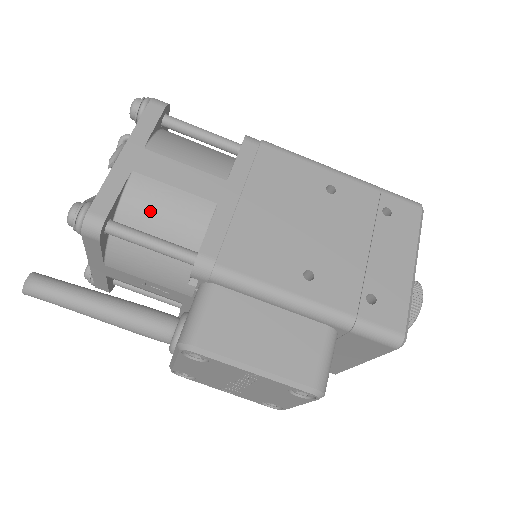
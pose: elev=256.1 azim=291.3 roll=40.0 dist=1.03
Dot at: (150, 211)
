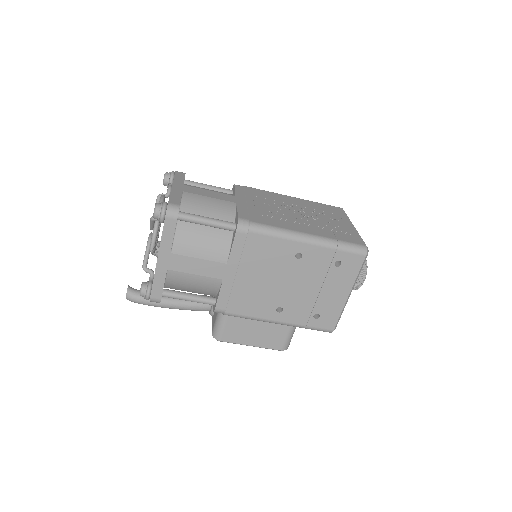
Dot at: (184, 285)
